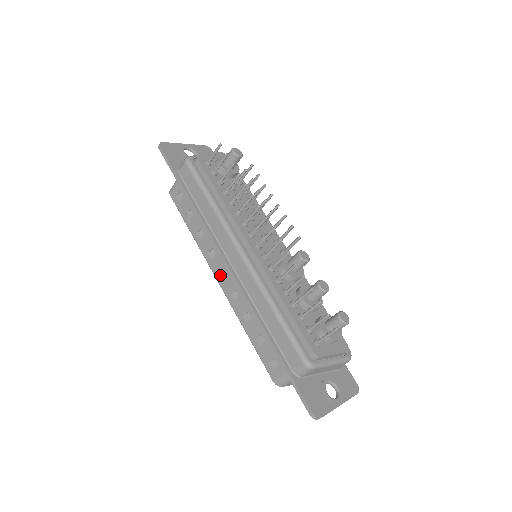
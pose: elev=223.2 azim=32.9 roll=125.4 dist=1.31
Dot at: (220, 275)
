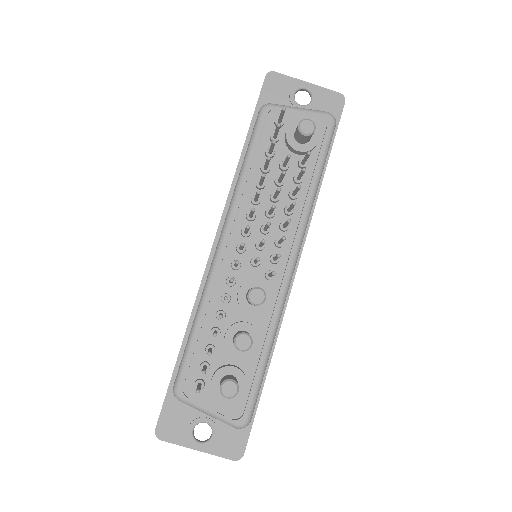
Dot at: occluded
